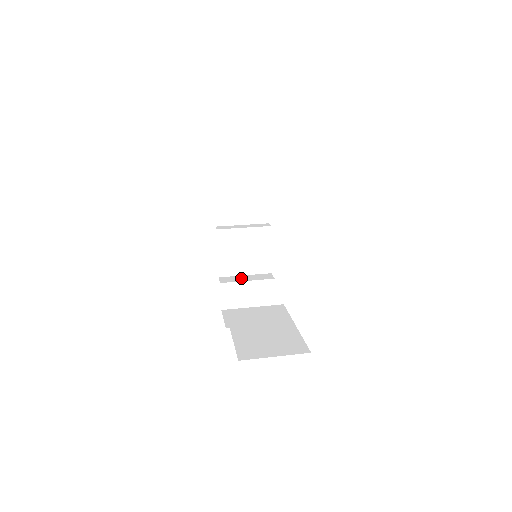
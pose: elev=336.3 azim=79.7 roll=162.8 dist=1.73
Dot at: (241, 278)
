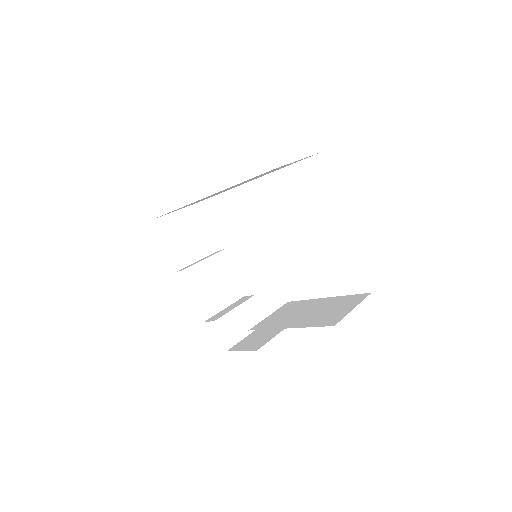
Dot at: (226, 310)
